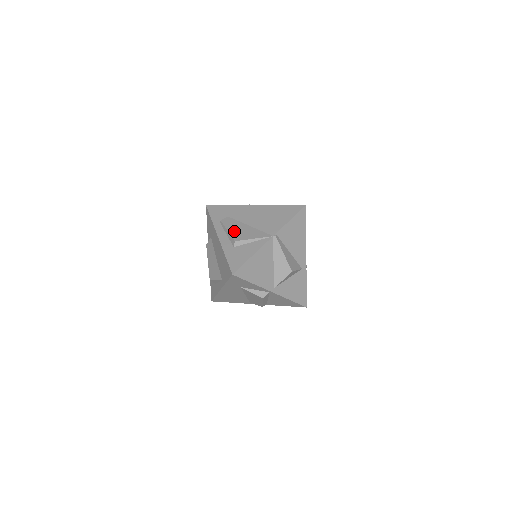
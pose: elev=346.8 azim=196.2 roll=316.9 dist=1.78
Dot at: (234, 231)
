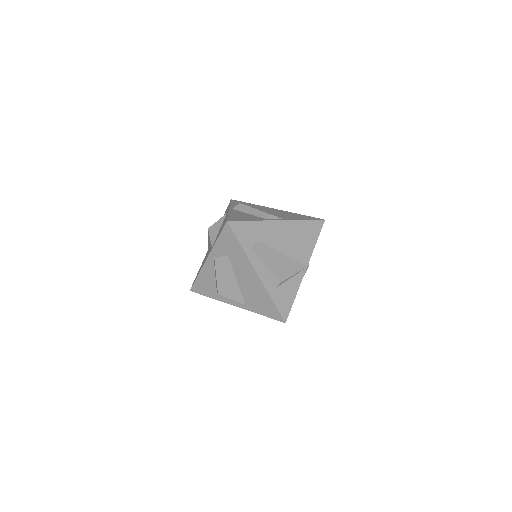
Dot at: (274, 266)
